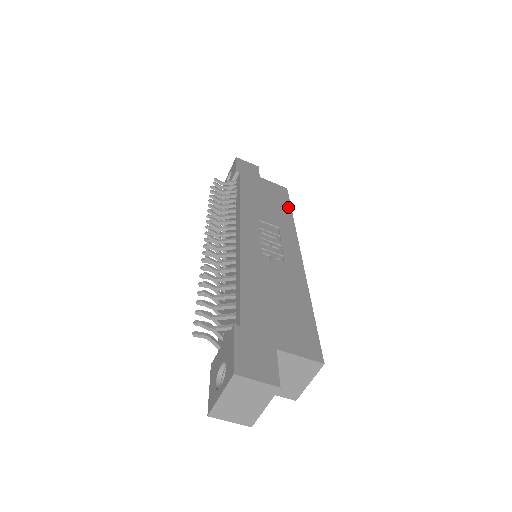
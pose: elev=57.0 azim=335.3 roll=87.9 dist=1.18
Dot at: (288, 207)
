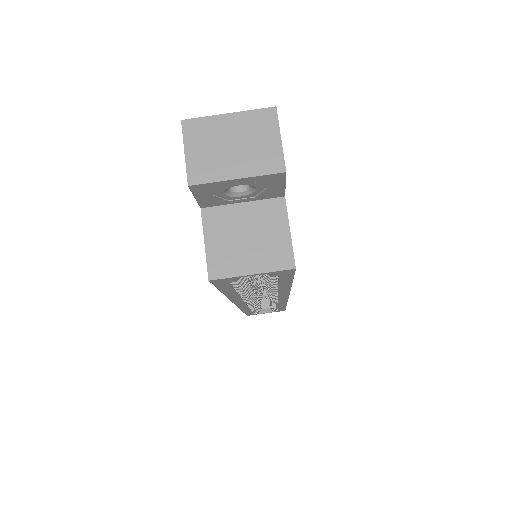
Dot at: occluded
